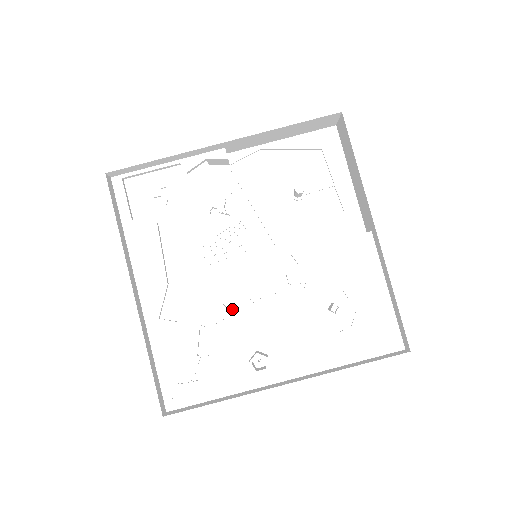
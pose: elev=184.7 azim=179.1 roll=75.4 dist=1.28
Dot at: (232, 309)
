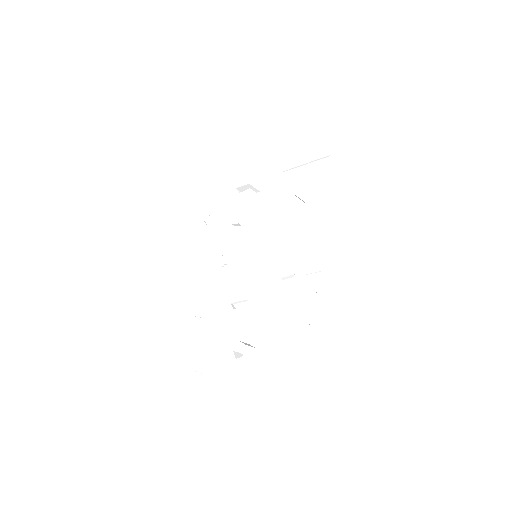
Dot at: (238, 308)
